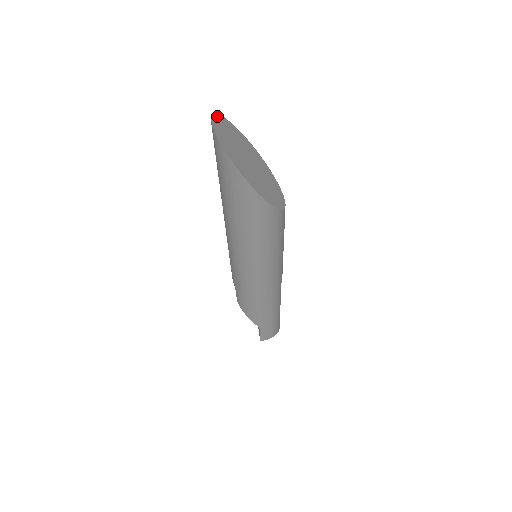
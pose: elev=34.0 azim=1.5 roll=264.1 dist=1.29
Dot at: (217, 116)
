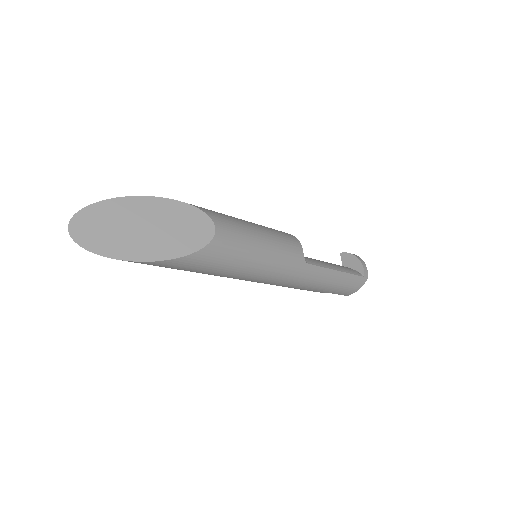
Dot at: (81, 213)
